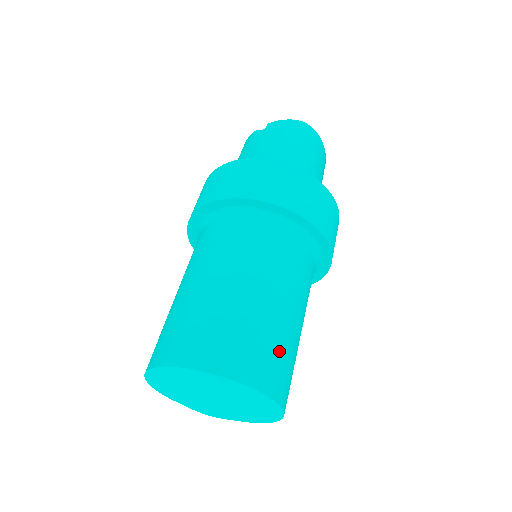
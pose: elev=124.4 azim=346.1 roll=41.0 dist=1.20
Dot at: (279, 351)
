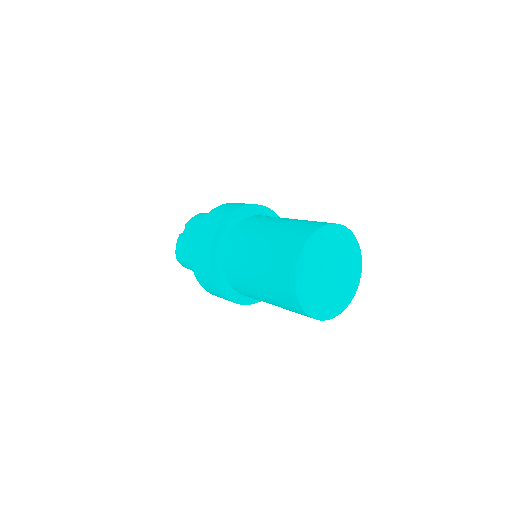
Dot at: occluded
